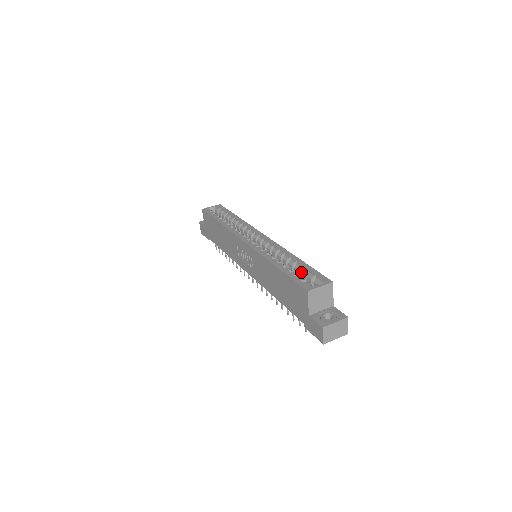
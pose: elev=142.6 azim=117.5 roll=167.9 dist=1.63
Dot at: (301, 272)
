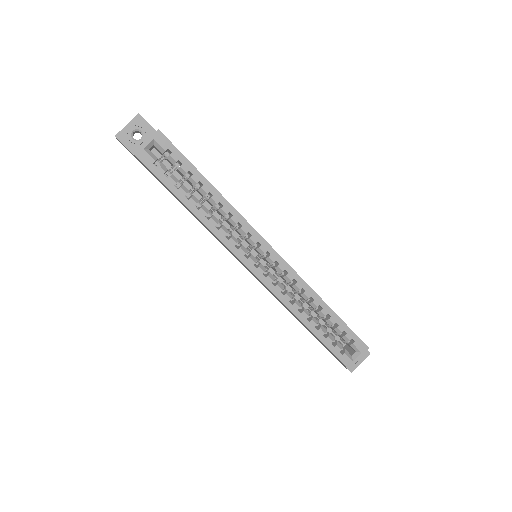
Dot at: occluded
